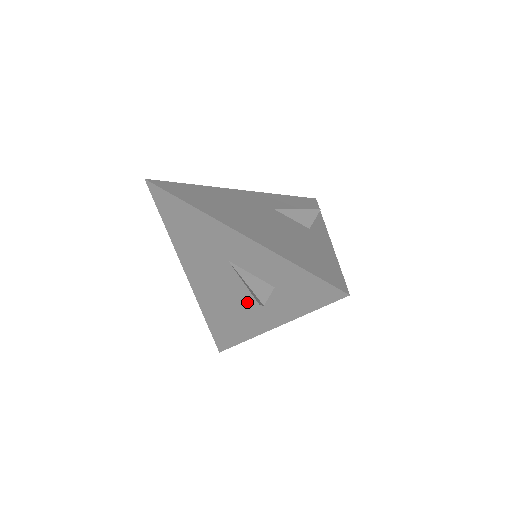
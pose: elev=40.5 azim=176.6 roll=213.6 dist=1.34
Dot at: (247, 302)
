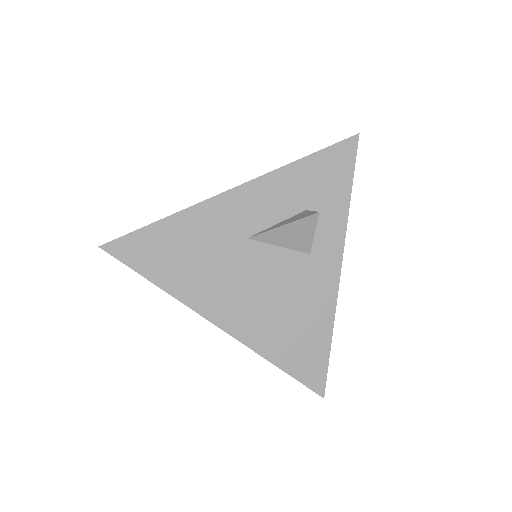
Dot at: (298, 269)
